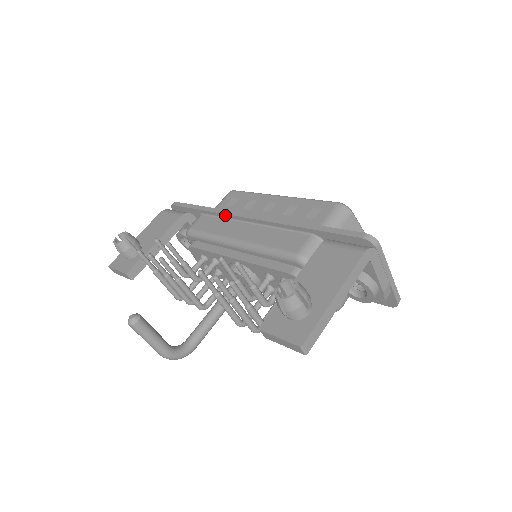
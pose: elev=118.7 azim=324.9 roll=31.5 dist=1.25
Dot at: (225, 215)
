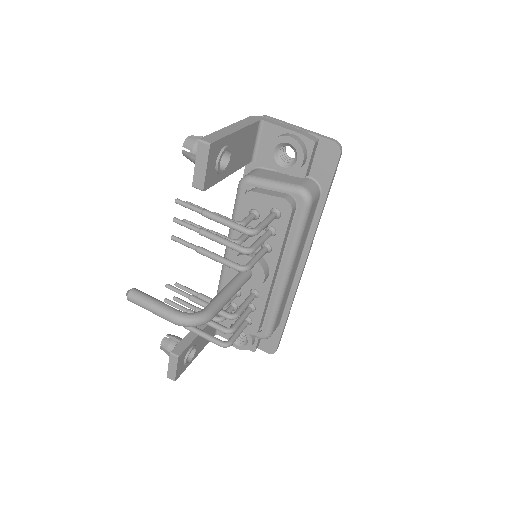
Dot at: occluded
